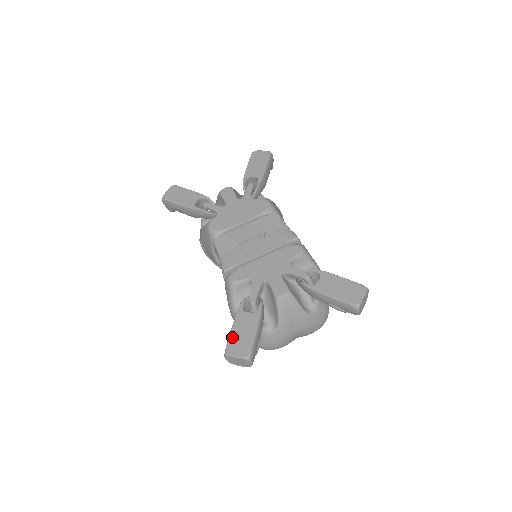
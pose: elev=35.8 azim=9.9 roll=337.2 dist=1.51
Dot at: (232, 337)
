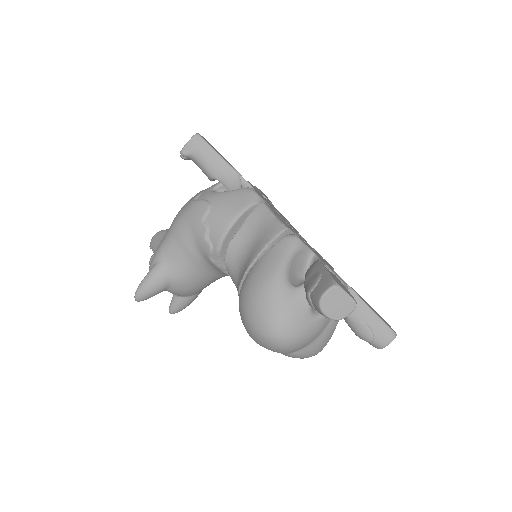
Dot at: occluded
